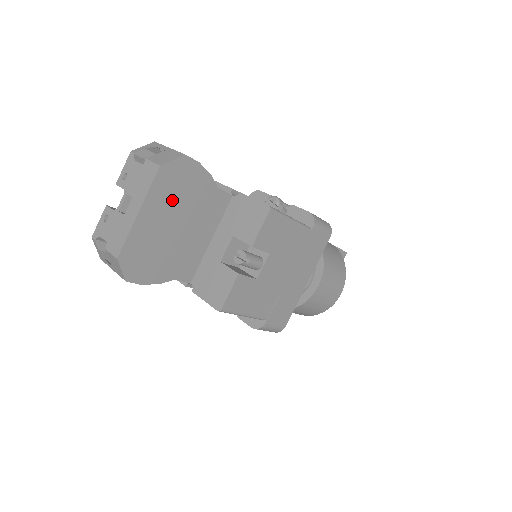
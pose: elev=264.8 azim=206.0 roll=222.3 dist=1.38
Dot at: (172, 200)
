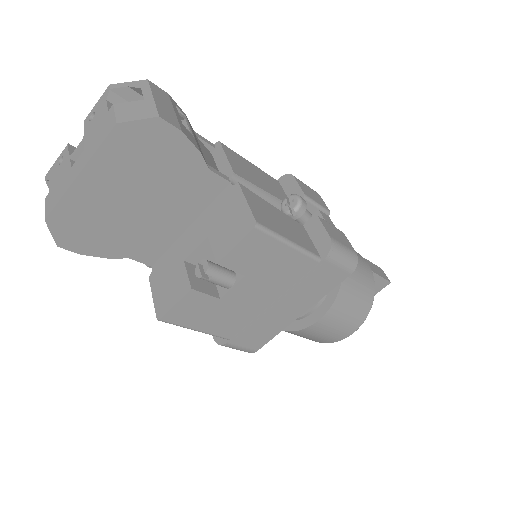
Dot at: (133, 170)
